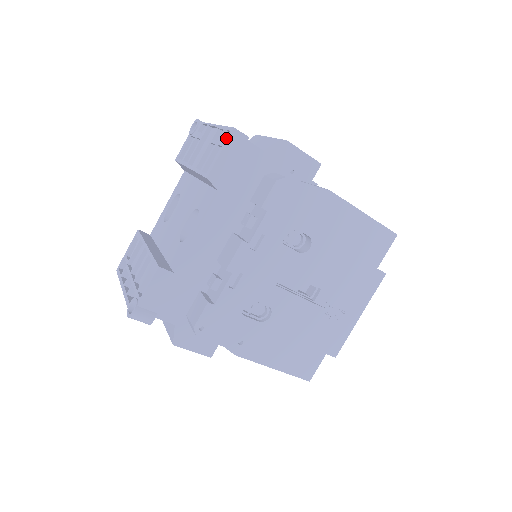
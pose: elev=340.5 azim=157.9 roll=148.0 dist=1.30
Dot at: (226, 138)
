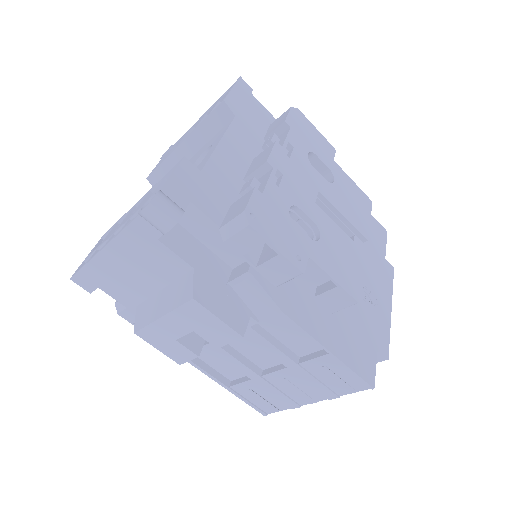
Dot at: occluded
